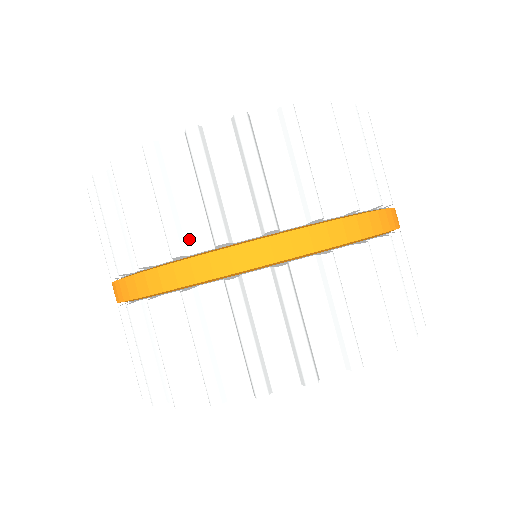
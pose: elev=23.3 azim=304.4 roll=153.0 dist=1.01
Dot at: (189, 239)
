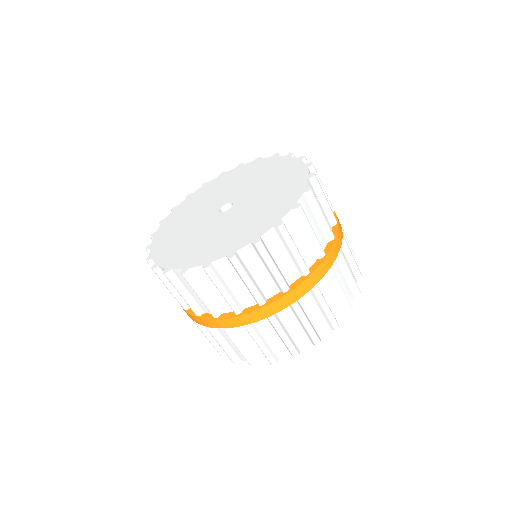
Dot at: (220, 307)
